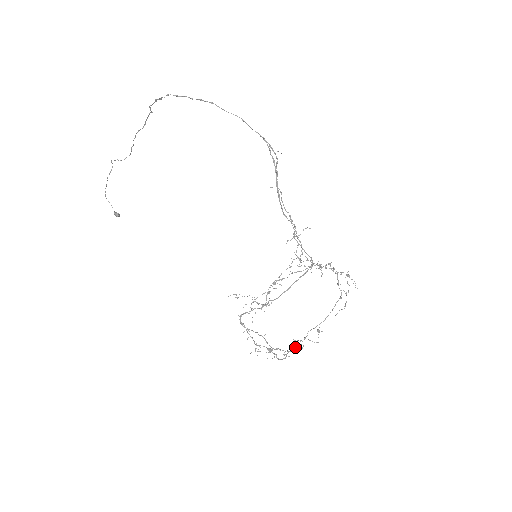
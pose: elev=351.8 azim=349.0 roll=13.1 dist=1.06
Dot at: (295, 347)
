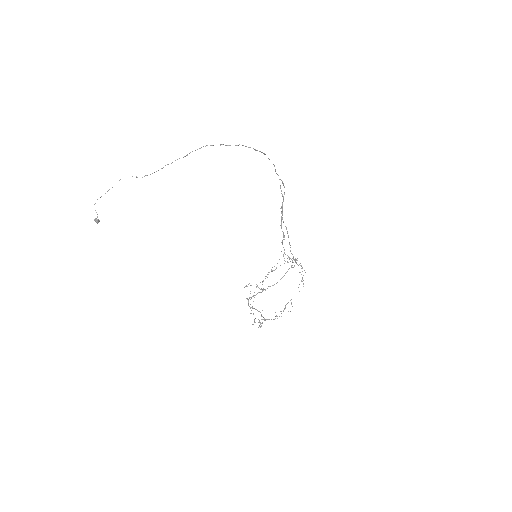
Dot at: (276, 316)
